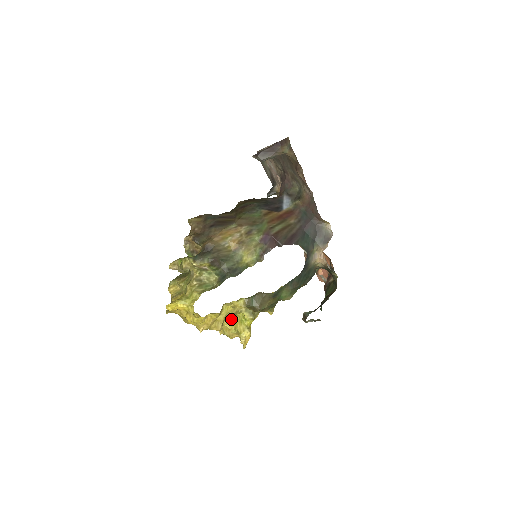
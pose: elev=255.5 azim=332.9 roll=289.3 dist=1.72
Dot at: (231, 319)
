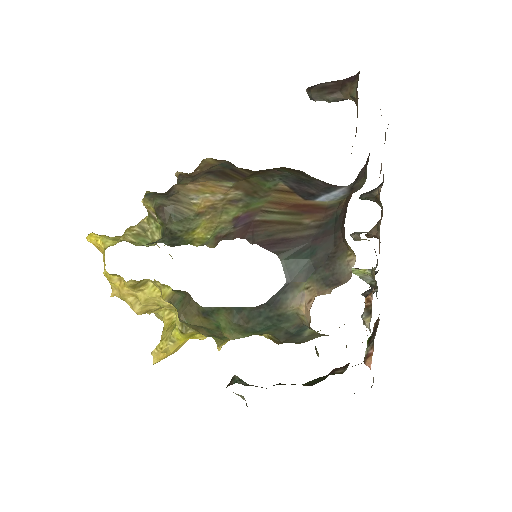
Dot at: (174, 317)
